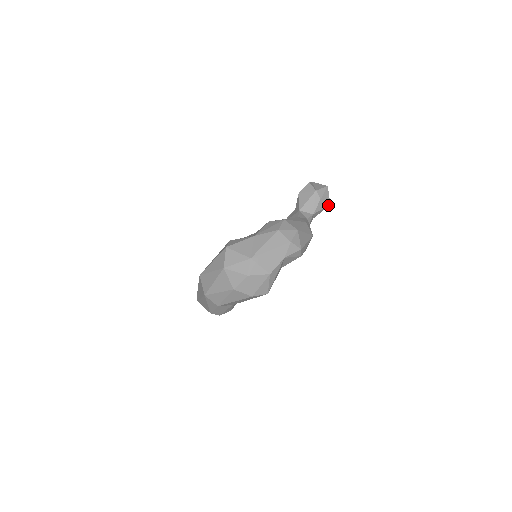
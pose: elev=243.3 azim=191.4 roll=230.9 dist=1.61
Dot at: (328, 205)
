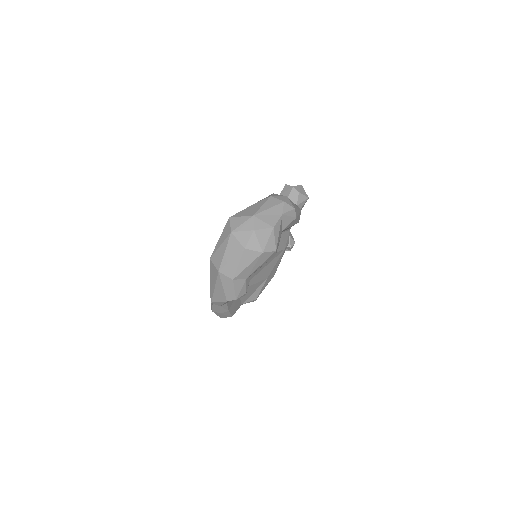
Dot at: (307, 198)
